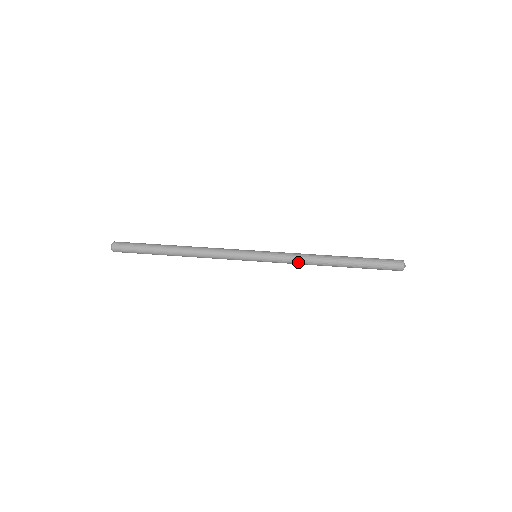
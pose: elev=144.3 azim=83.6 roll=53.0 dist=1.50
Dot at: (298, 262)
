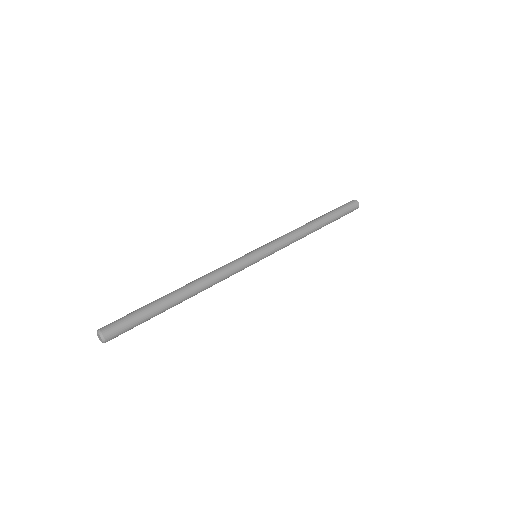
Dot at: (293, 238)
